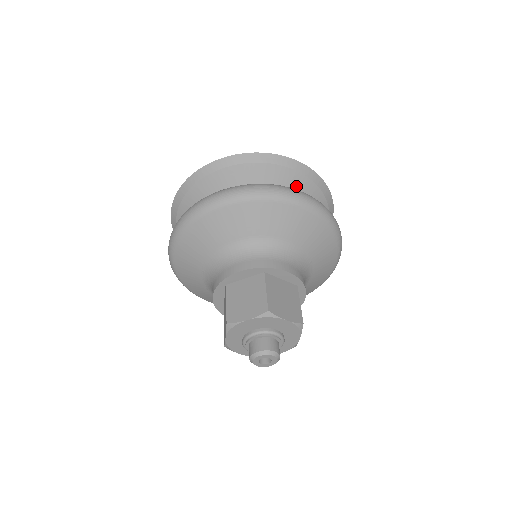
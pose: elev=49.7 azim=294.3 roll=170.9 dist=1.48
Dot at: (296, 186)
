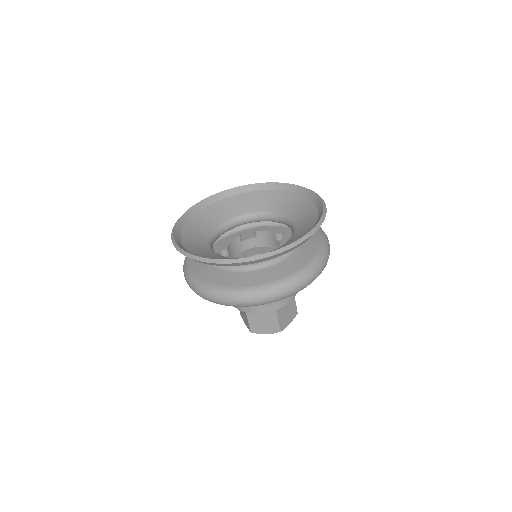
Dot at: occluded
